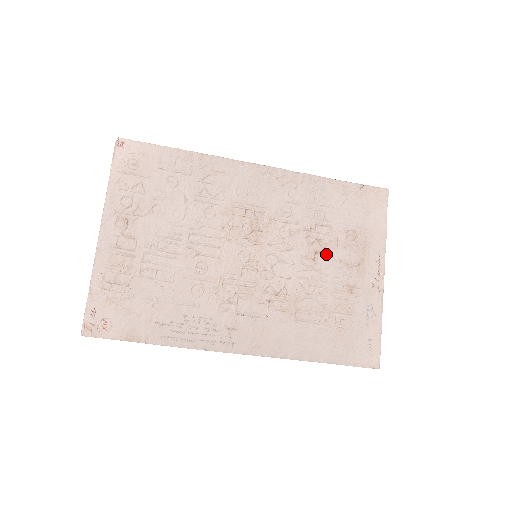
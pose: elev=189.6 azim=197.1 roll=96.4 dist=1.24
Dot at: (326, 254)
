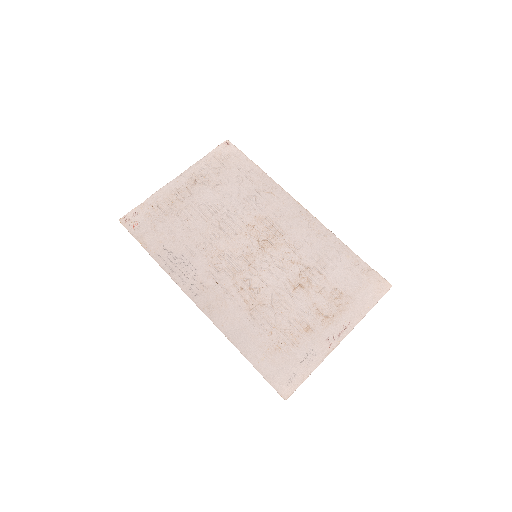
Dot at: (307, 291)
